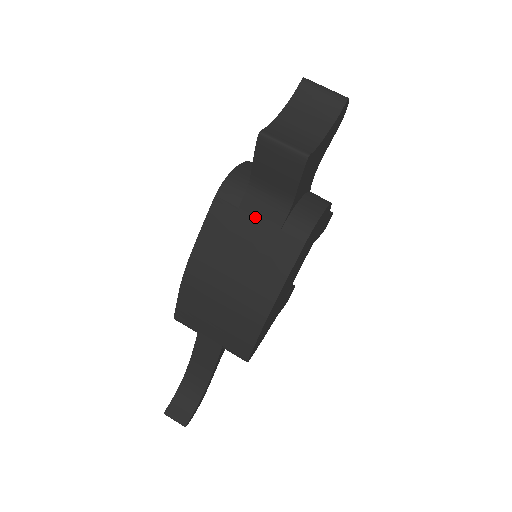
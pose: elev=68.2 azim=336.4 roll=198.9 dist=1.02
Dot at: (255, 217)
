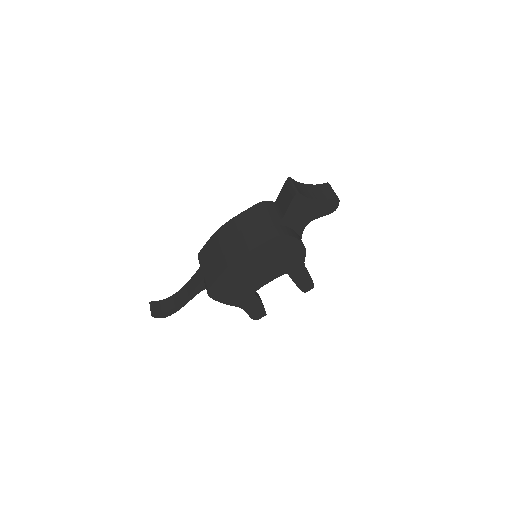
Dot at: (265, 218)
